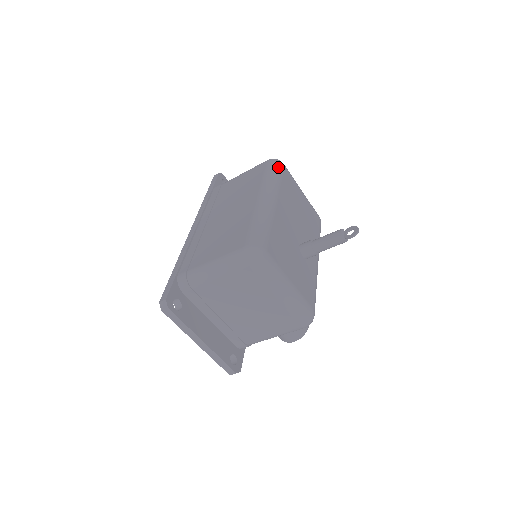
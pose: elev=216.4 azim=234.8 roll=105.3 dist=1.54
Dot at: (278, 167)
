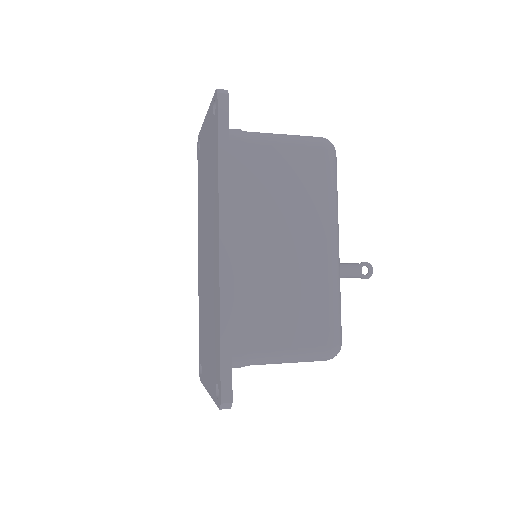
Dot at: occluded
